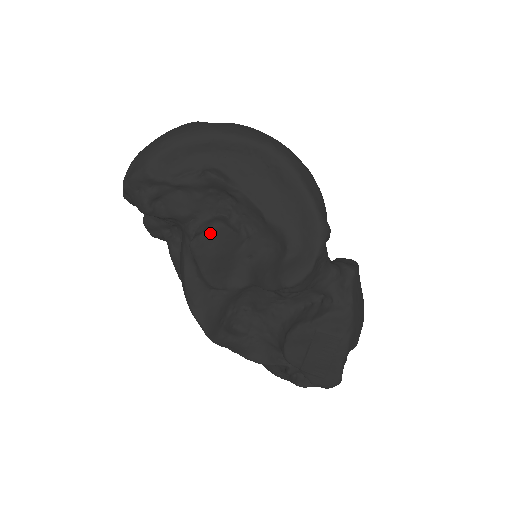
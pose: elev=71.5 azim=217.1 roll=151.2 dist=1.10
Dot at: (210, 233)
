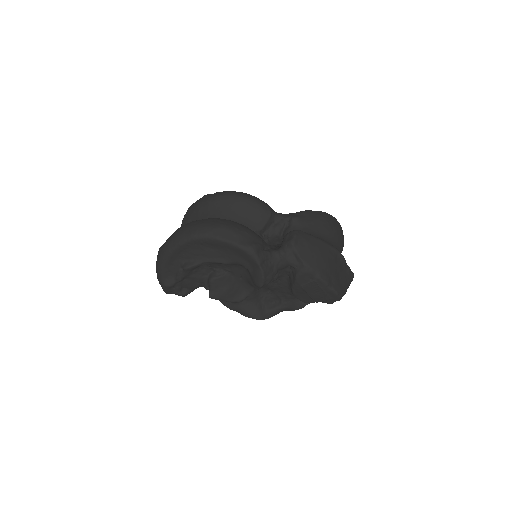
Dot at: (212, 287)
